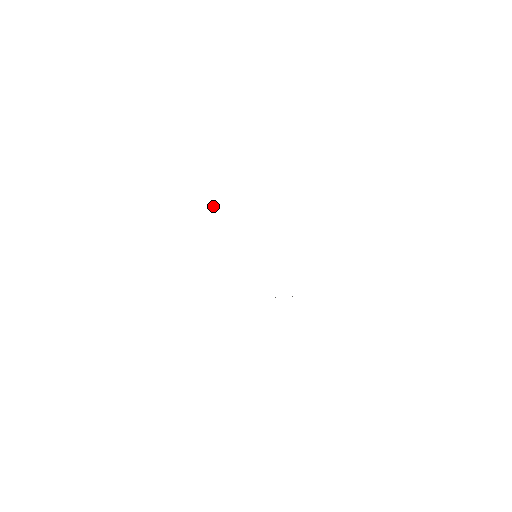
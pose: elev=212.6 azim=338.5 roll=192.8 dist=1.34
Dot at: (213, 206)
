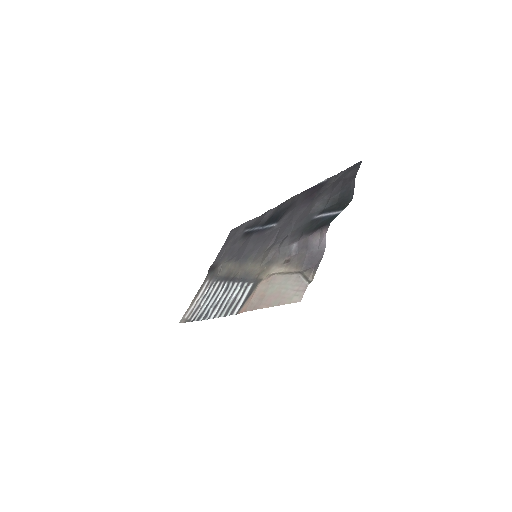
Dot at: (293, 243)
